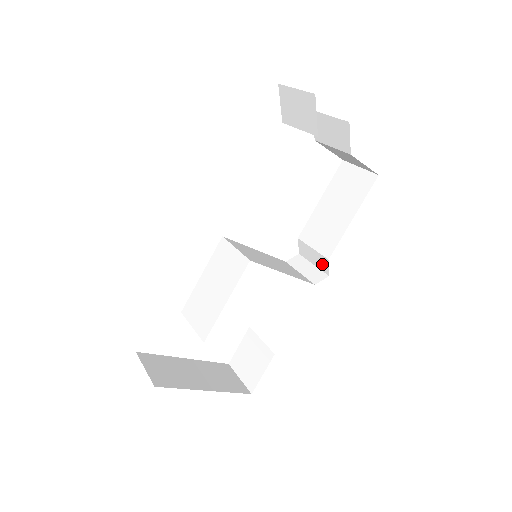
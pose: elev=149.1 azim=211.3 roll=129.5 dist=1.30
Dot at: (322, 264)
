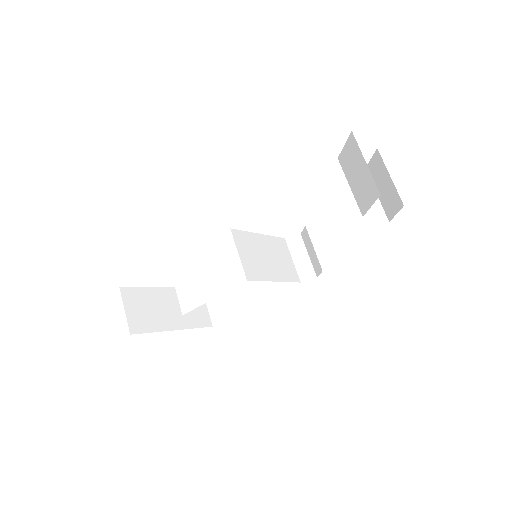
Dot at: (316, 265)
